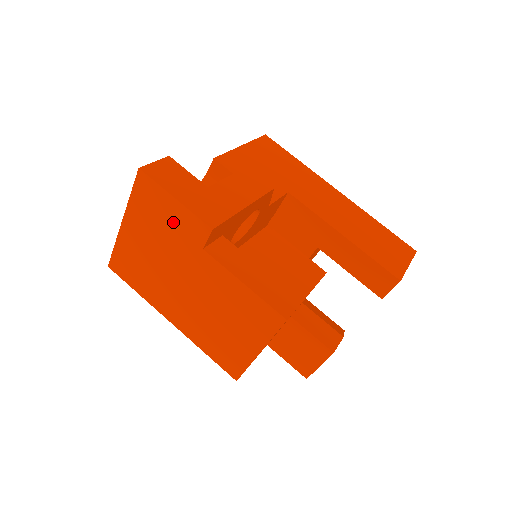
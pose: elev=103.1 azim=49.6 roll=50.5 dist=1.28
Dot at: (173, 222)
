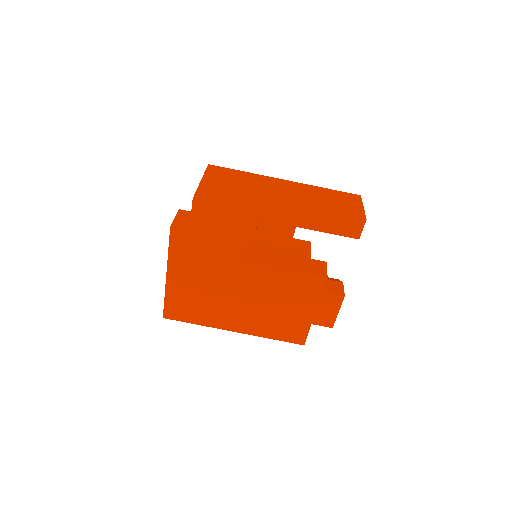
Dot at: (213, 253)
